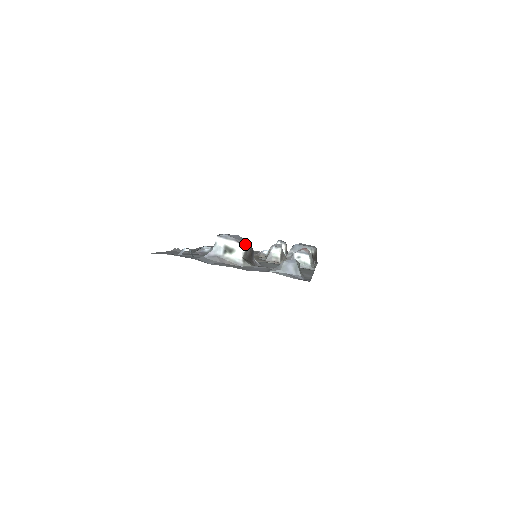
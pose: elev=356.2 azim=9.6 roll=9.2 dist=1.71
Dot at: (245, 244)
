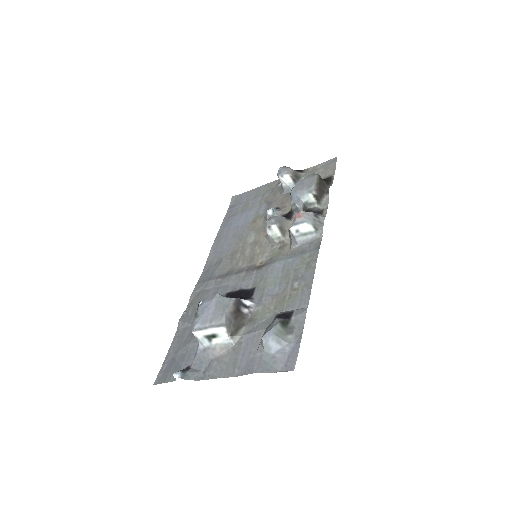
Dot at: (221, 319)
